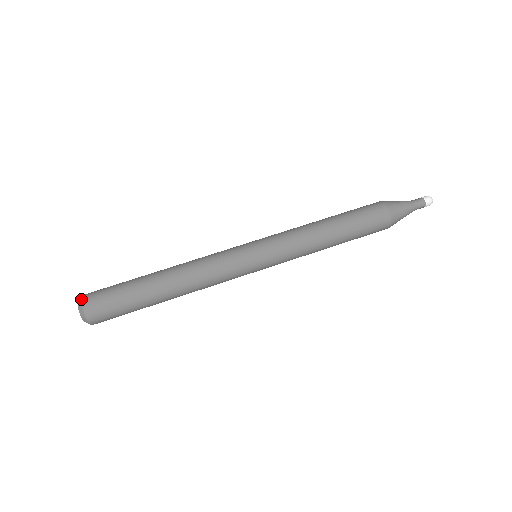
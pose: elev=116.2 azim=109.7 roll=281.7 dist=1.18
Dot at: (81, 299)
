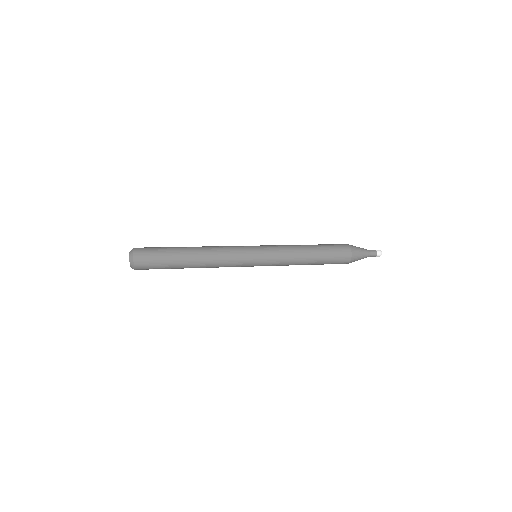
Dot at: (133, 250)
